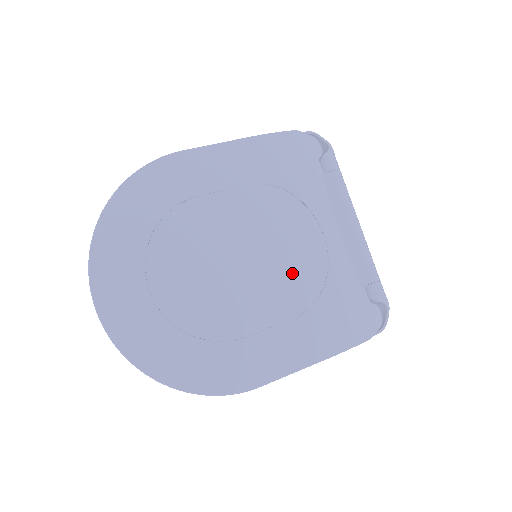
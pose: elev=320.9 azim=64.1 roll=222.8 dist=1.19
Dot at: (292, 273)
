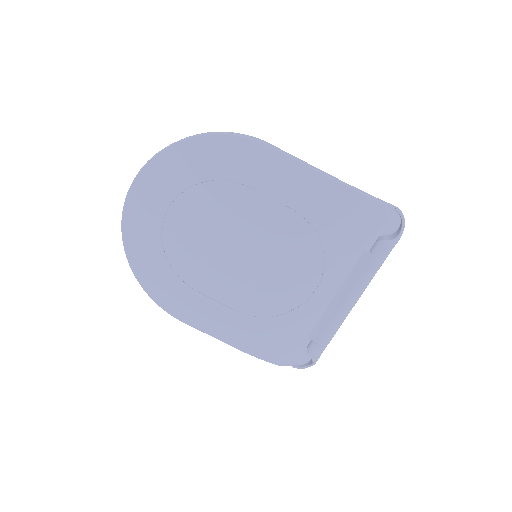
Dot at: (268, 288)
